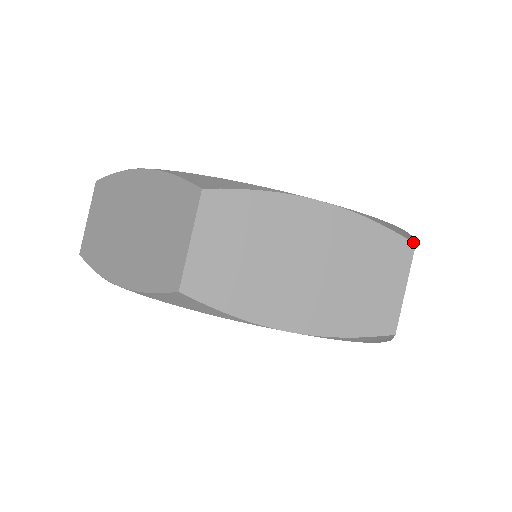
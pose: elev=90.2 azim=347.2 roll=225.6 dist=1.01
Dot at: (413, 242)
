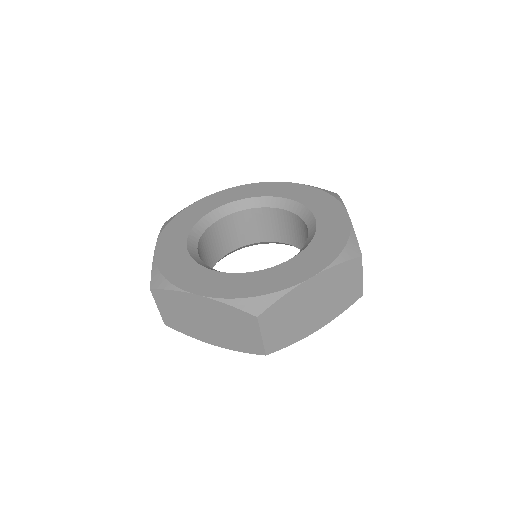
Dot at: (256, 316)
